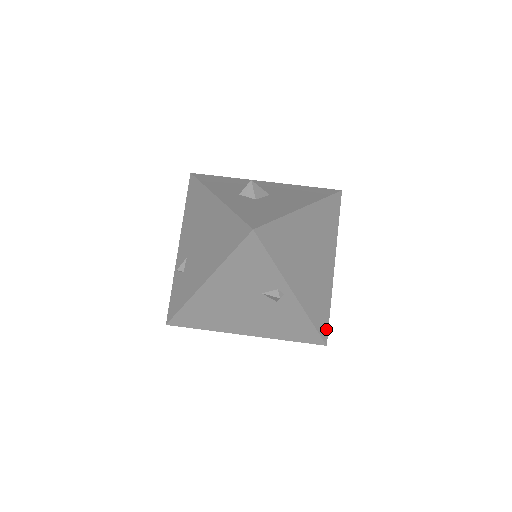
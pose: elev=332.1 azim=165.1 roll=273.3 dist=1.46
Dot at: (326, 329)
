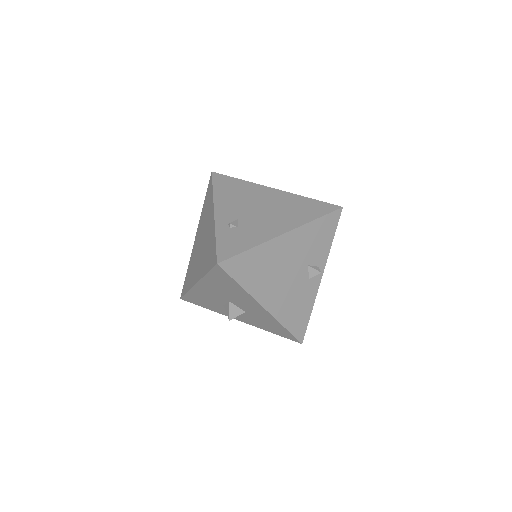
Dot at: occluded
